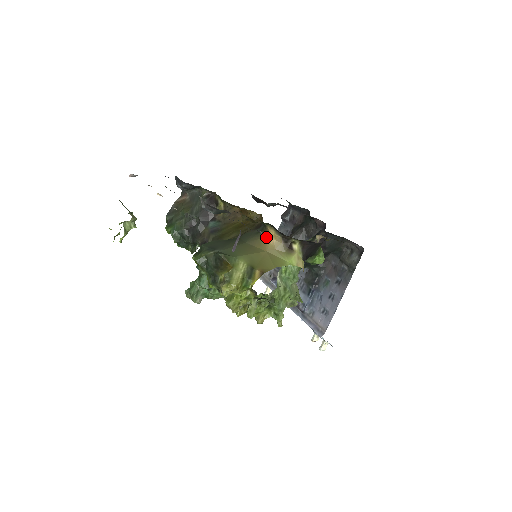
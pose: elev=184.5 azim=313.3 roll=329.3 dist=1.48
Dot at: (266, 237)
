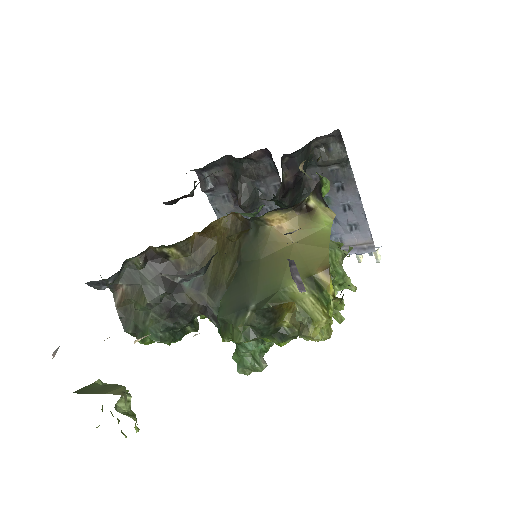
Dot at: (274, 229)
